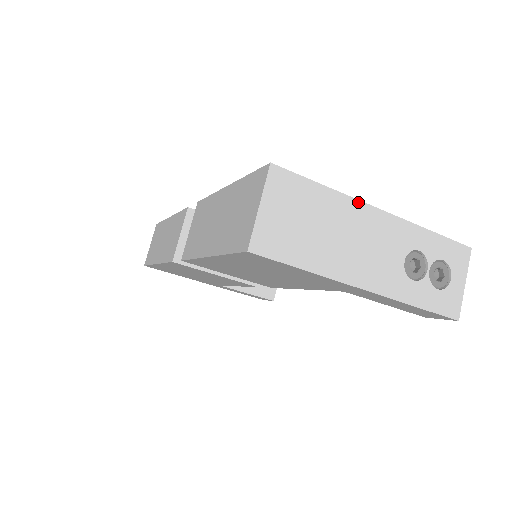
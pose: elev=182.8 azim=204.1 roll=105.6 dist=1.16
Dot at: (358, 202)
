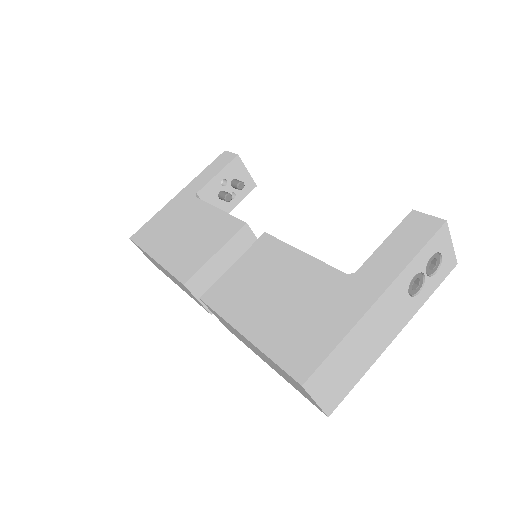
Dot at: (362, 319)
